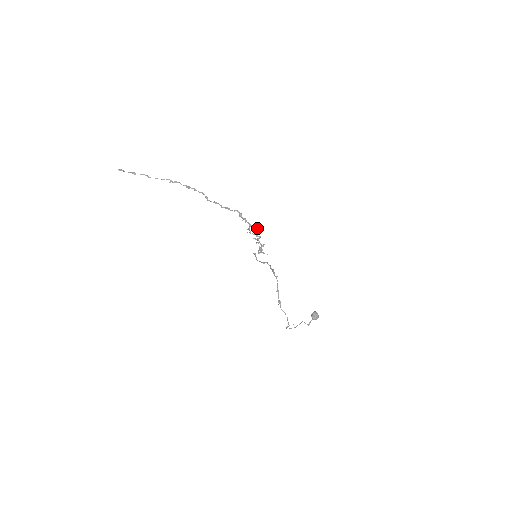
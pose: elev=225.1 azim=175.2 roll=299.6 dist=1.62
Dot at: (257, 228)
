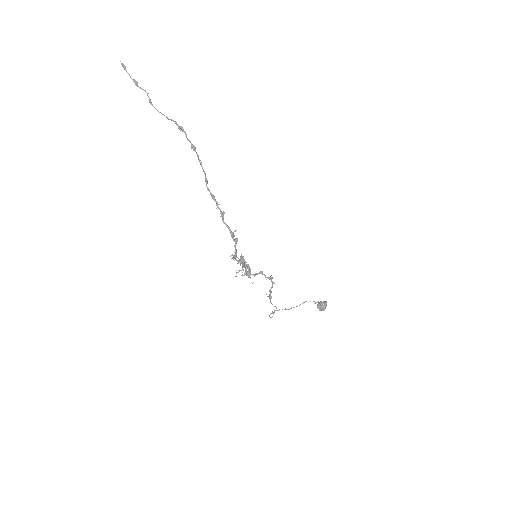
Dot at: occluded
